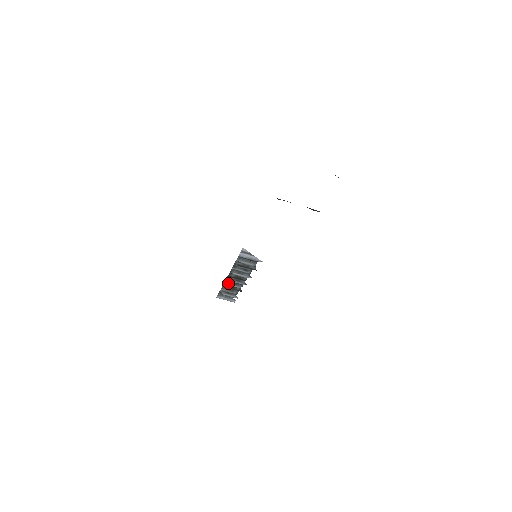
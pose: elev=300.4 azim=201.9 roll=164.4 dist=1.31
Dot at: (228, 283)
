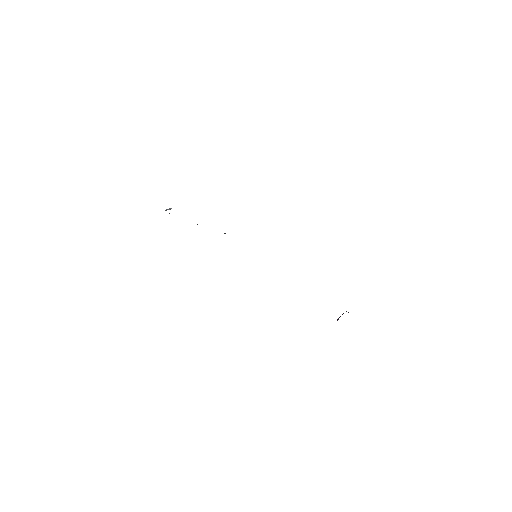
Dot at: occluded
